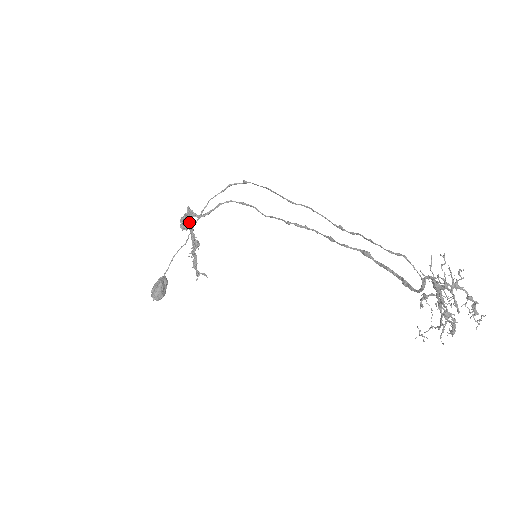
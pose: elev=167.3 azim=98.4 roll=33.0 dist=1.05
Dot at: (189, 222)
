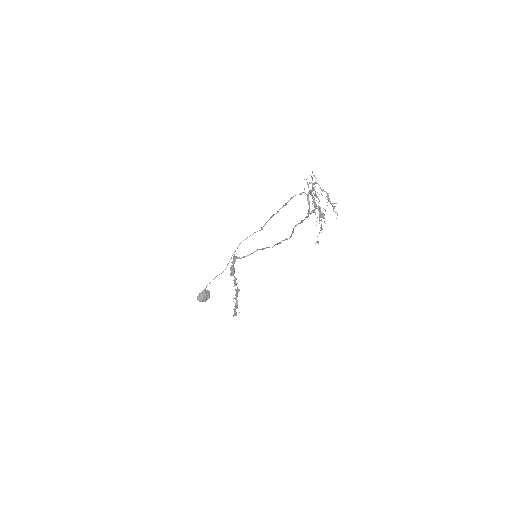
Dot at: (233, 264)
